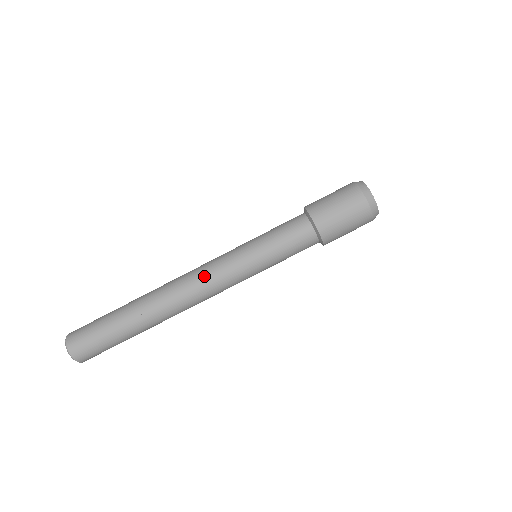
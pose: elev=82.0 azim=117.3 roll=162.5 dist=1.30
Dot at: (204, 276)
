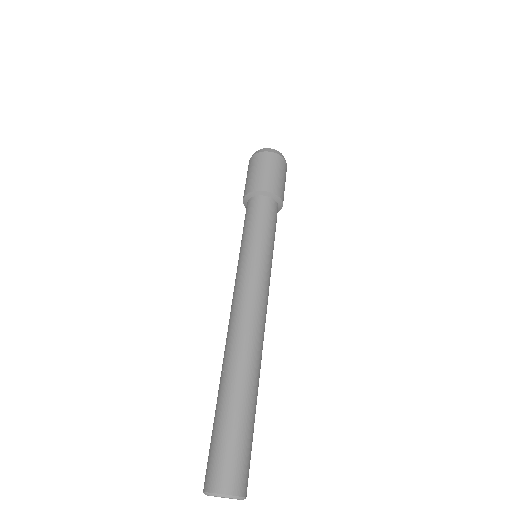
Dot at: (232, 302)
